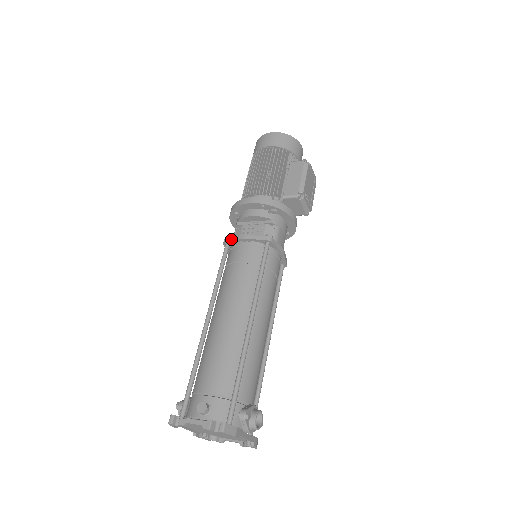
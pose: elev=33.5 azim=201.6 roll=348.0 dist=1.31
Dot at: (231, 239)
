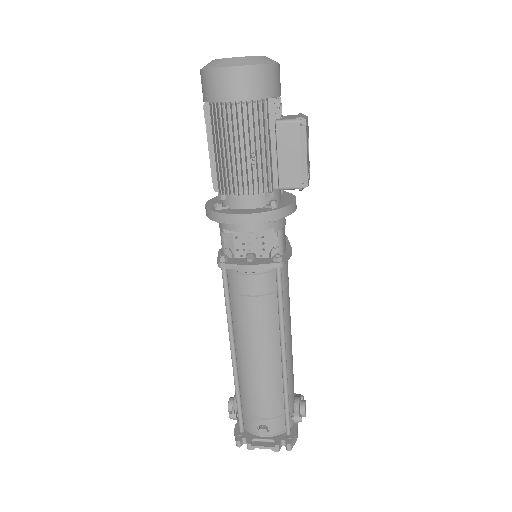
Dot at: (230, 267)
